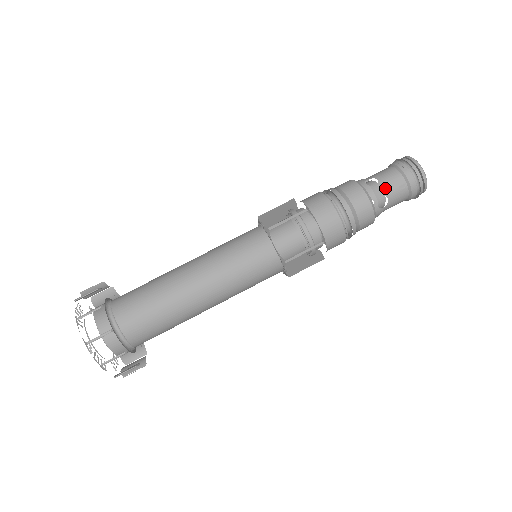
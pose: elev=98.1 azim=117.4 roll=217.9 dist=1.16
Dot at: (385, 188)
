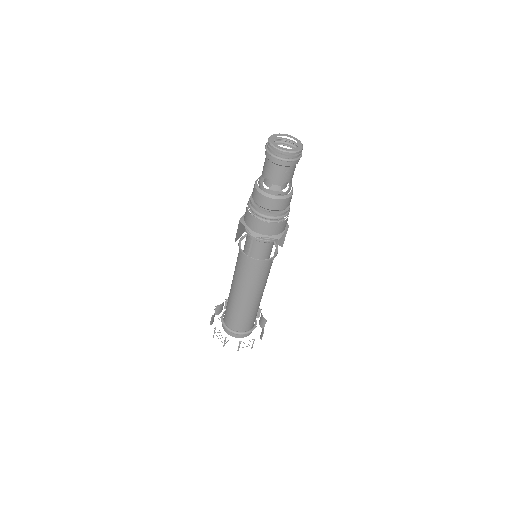
Dot at: (278, 182)
